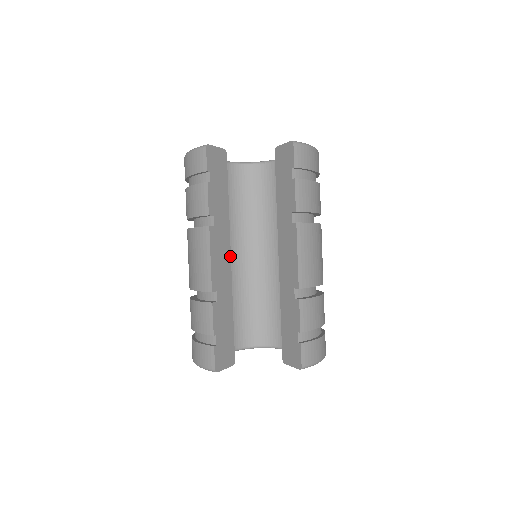
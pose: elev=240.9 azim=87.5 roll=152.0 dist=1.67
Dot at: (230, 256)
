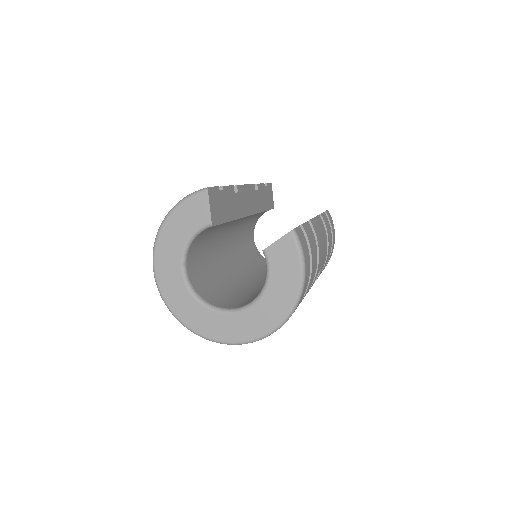
Dot at: (250, 215)
